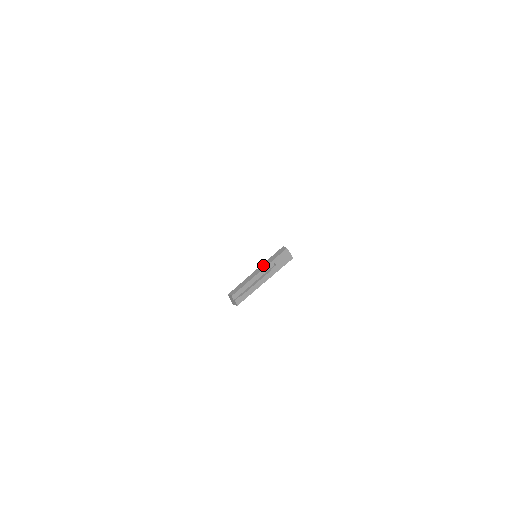
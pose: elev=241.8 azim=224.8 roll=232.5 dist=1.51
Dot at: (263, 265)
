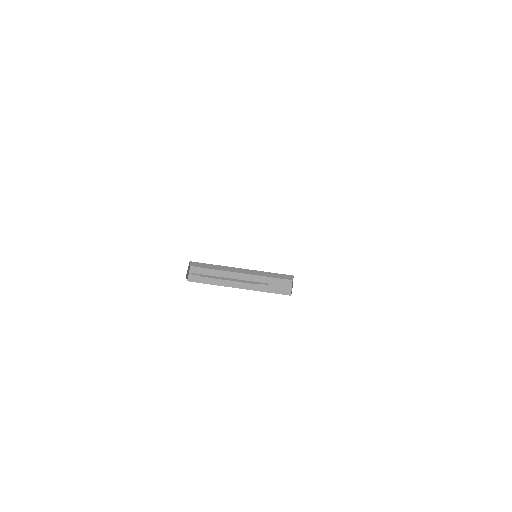
Dot at: (255, 271)
